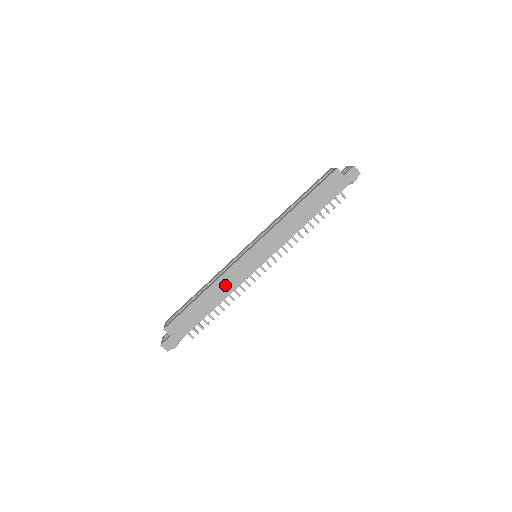
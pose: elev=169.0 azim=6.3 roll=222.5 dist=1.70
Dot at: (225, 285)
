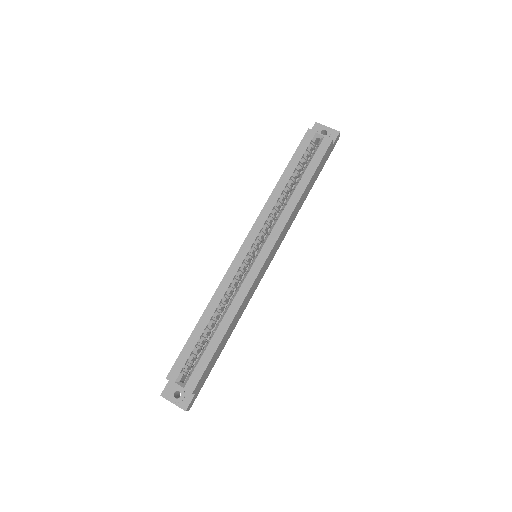
Dot at: (243, 307)
